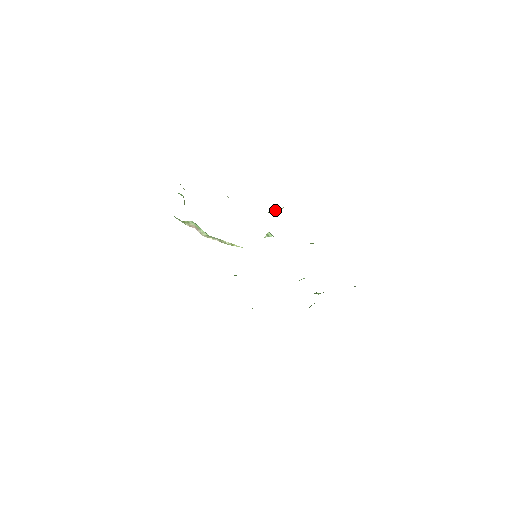
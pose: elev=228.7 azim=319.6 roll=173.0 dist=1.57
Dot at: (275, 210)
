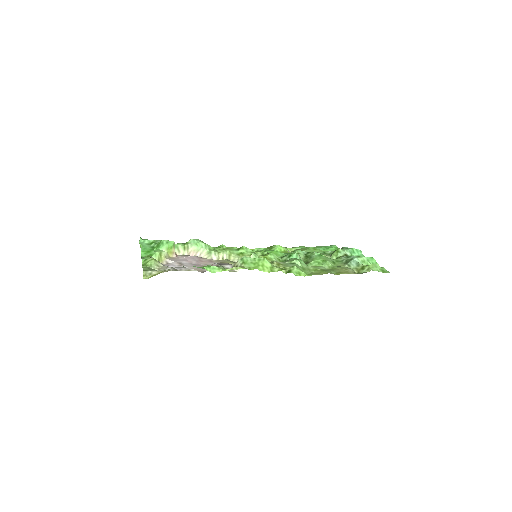
Dot at: occluded
